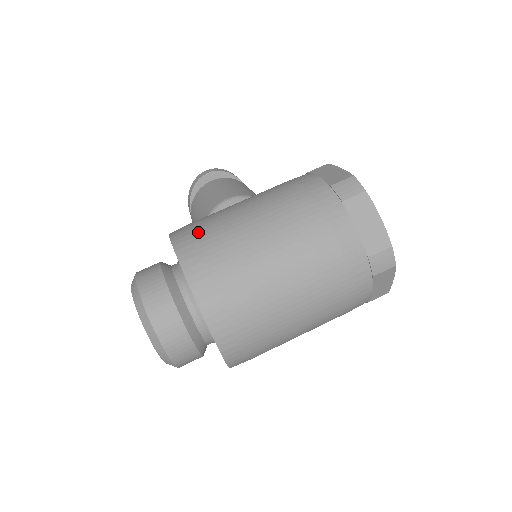
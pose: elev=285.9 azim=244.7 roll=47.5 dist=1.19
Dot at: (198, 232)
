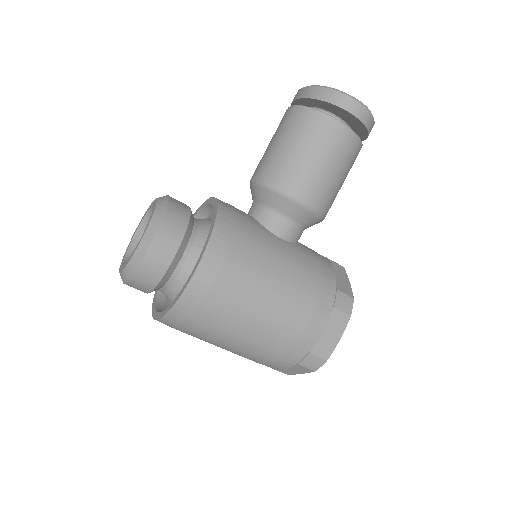
Dot at: (213, 294)
